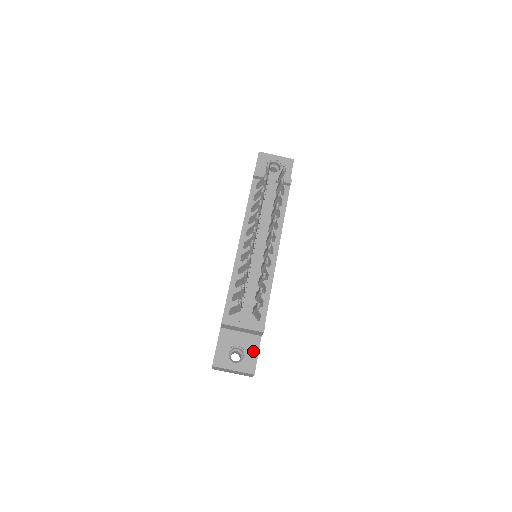
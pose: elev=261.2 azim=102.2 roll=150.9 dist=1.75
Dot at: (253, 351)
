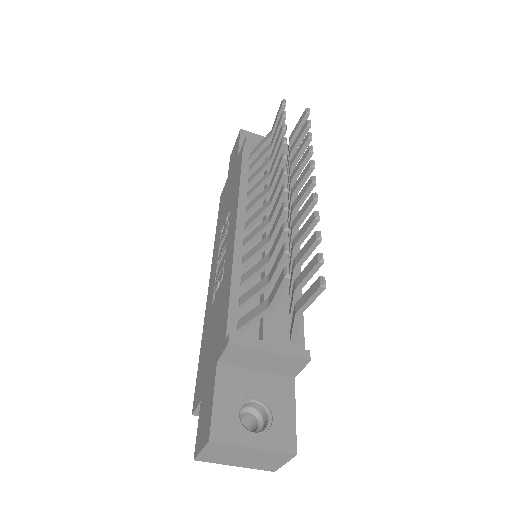
Dot at: (285, 406)
